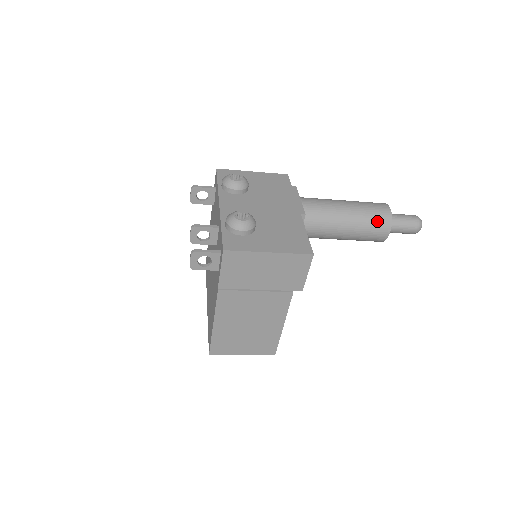
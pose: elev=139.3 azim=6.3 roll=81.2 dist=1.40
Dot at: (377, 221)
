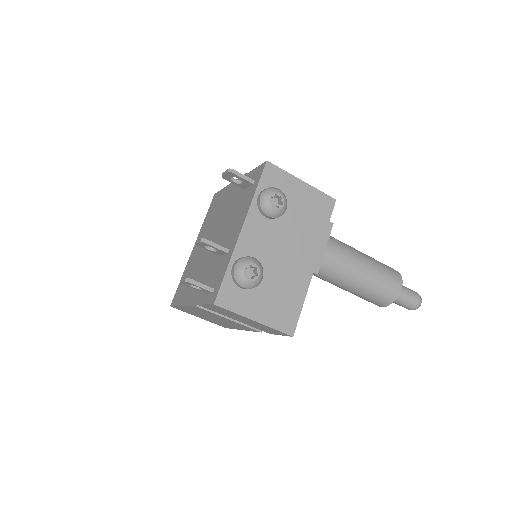
Dot at: (380, 297)
